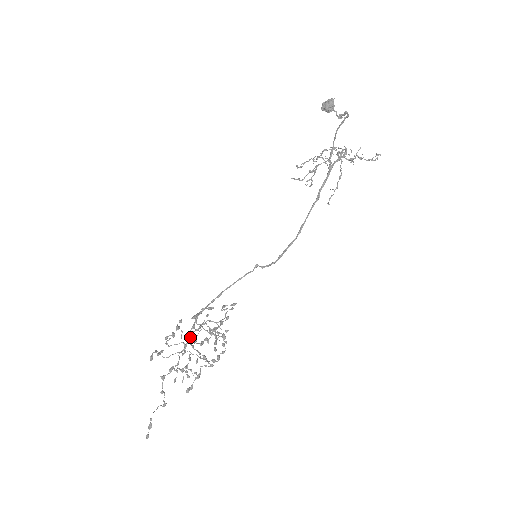
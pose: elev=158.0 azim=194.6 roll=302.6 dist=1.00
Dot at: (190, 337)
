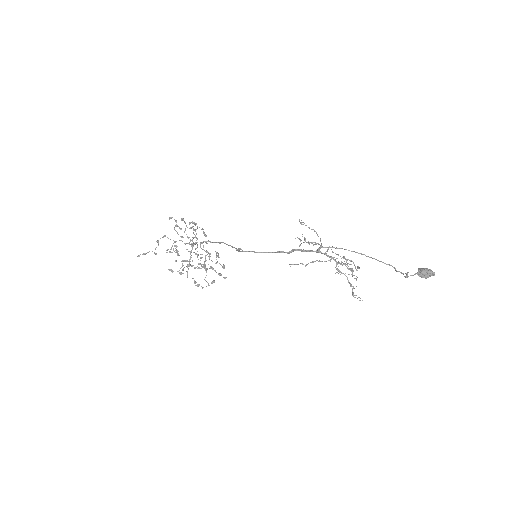
Dot at: (192, 240)
